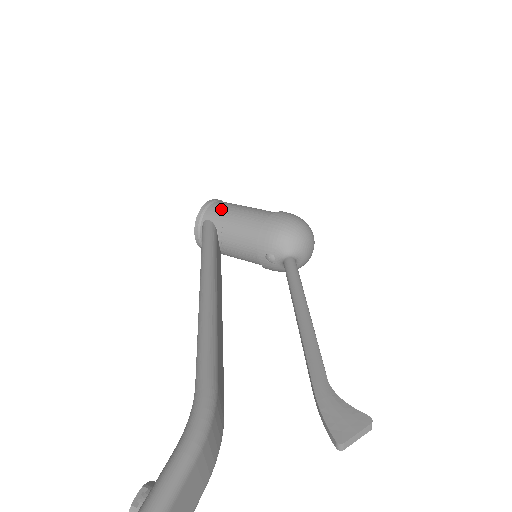
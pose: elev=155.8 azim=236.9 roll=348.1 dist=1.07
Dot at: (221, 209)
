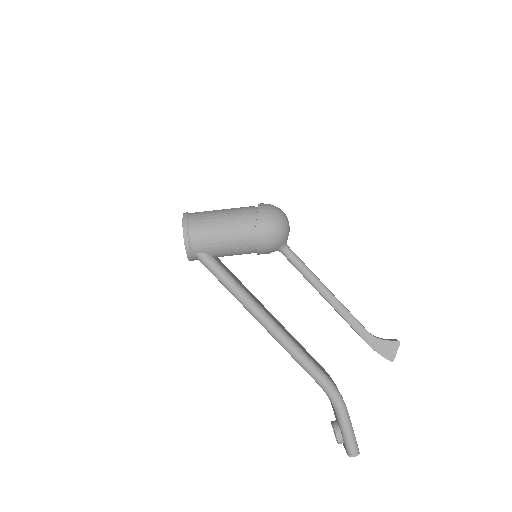
Dot at: (205, 241)
